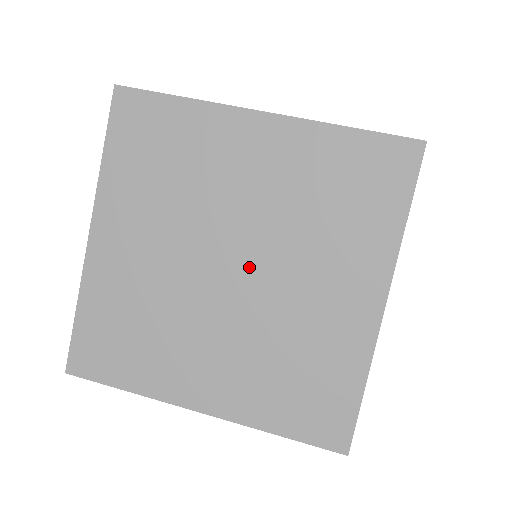
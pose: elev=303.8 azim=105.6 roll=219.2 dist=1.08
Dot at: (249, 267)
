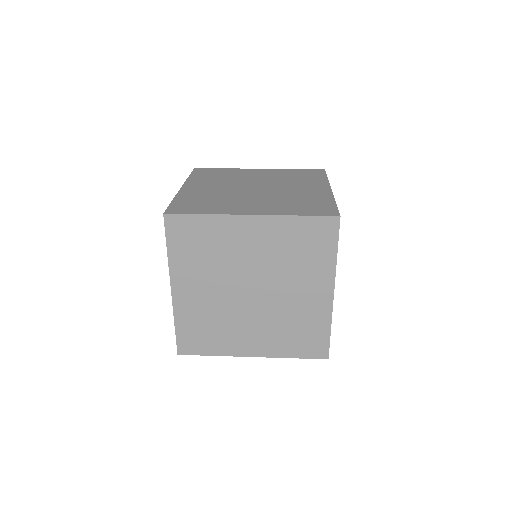
Dot at: (262, 290)
